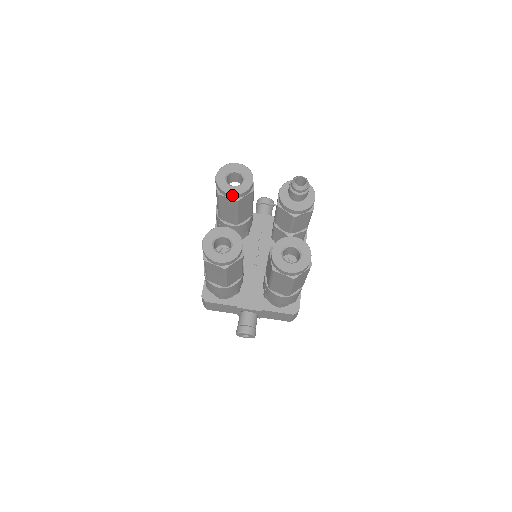
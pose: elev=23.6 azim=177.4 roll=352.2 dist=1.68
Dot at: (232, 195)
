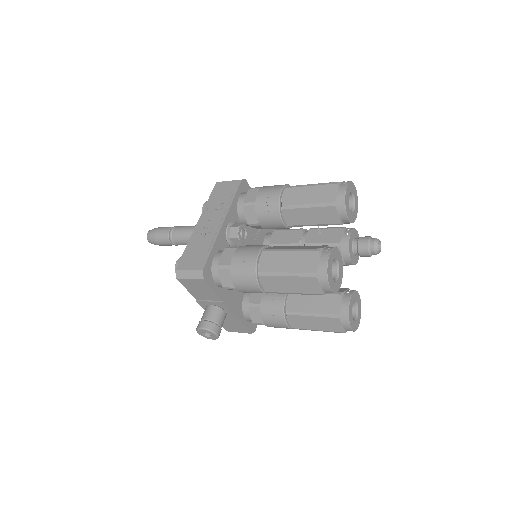
Dot at: (346, 218)
